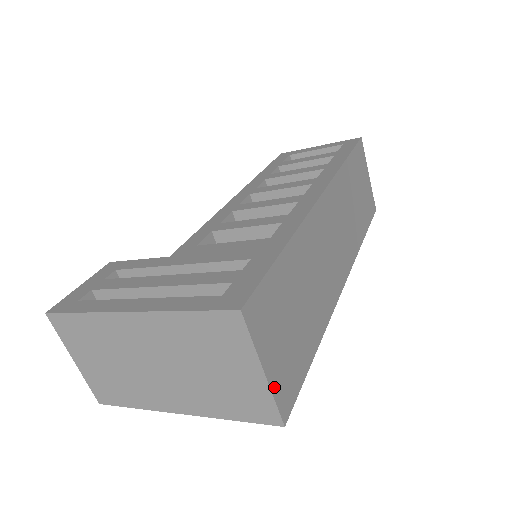
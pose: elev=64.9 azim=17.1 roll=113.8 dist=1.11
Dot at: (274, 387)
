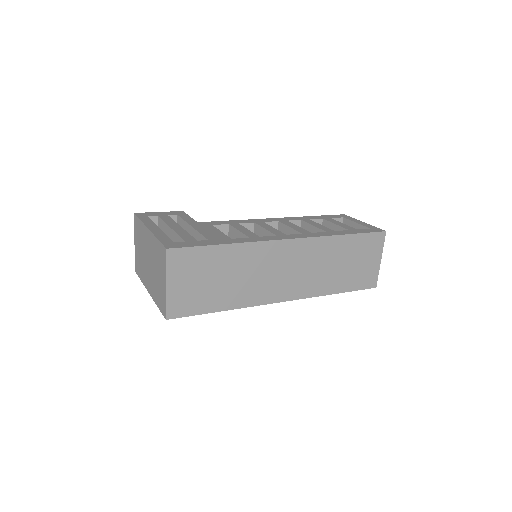
Dot at: (170, 297)
